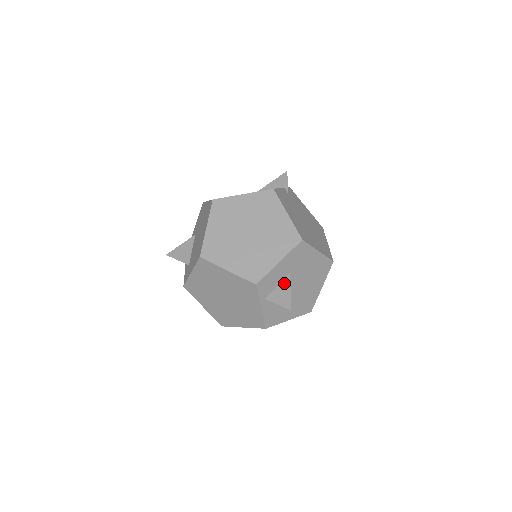
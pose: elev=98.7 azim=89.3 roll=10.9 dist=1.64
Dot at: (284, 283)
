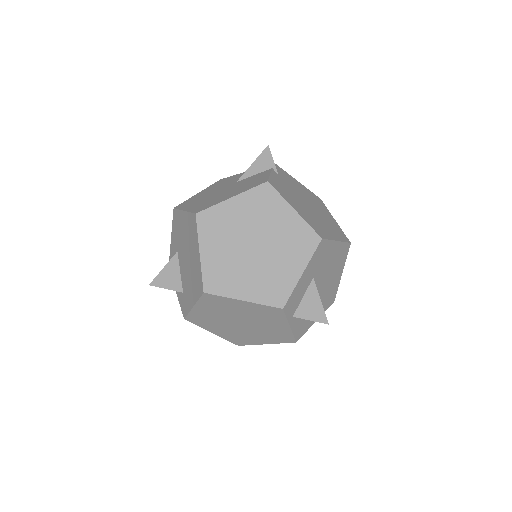
Dot at: (310, 292)
